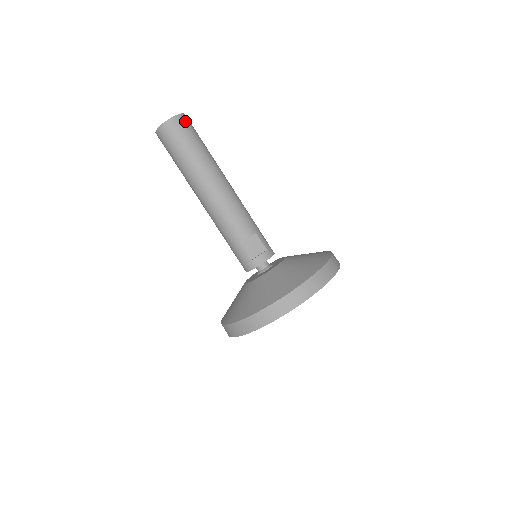
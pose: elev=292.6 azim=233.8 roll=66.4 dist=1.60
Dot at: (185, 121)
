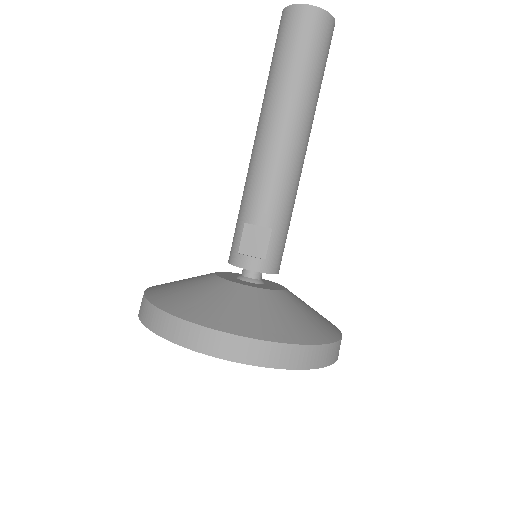
Dot at: (321, 23)
